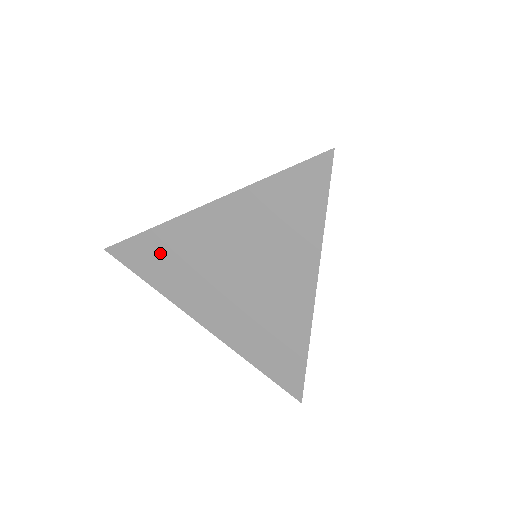
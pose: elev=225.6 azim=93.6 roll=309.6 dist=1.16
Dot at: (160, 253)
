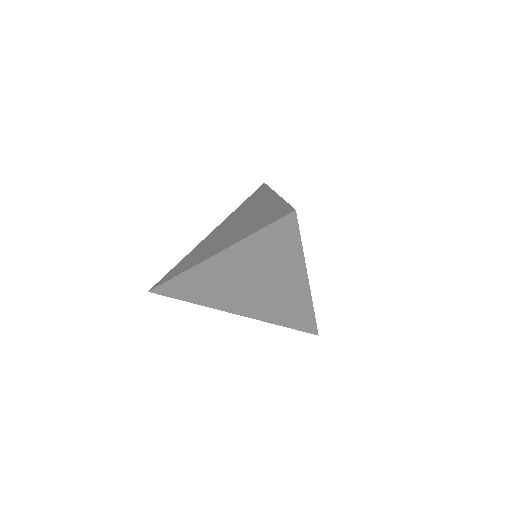
Dot at: (185, 262)
